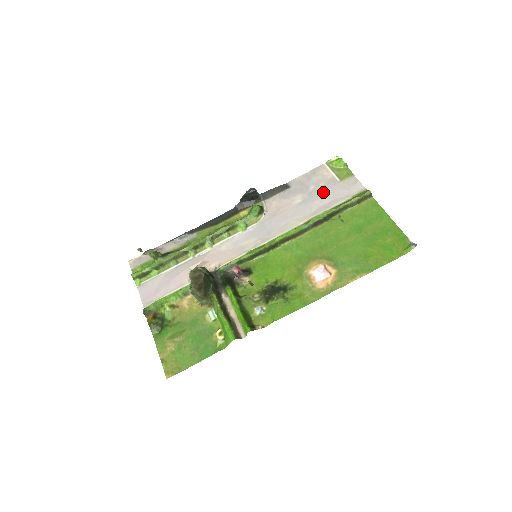
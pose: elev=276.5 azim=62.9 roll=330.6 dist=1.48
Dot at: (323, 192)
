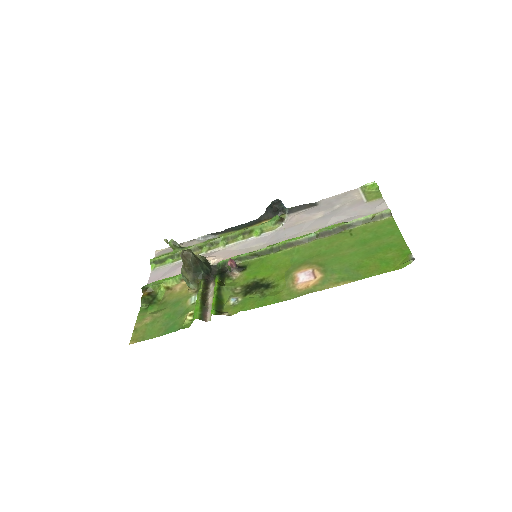
Dot at: (345, 210)
